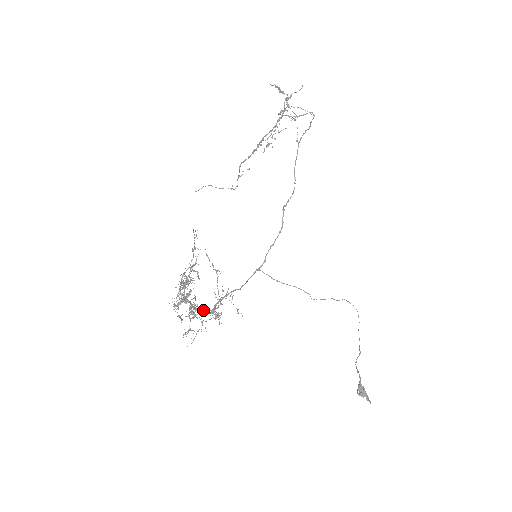
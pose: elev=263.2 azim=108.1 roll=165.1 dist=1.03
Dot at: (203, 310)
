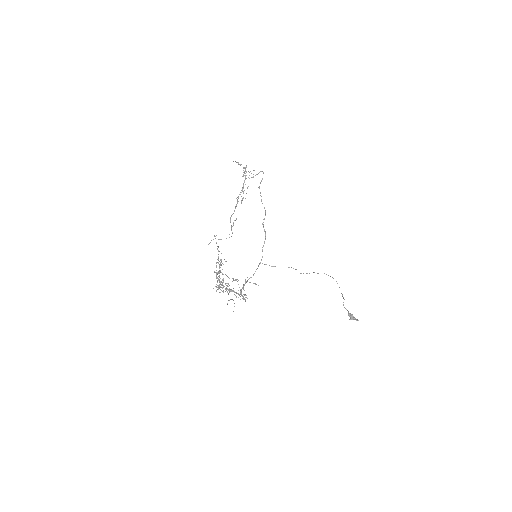
Dot at: (234, 292)
